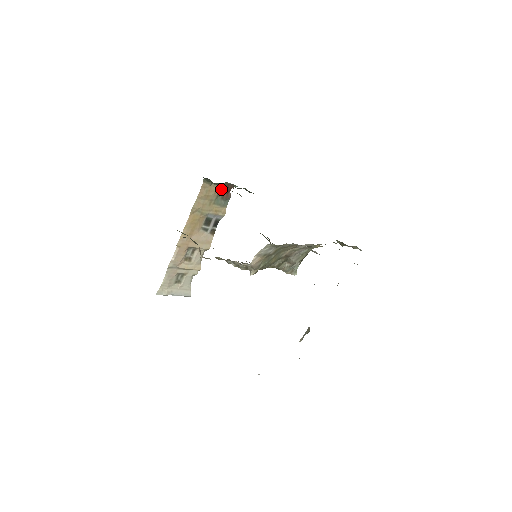
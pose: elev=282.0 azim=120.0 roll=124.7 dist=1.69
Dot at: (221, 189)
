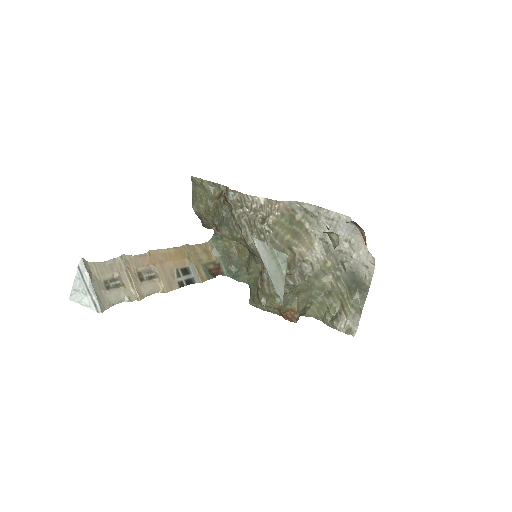
Dot at: (214, 263)
